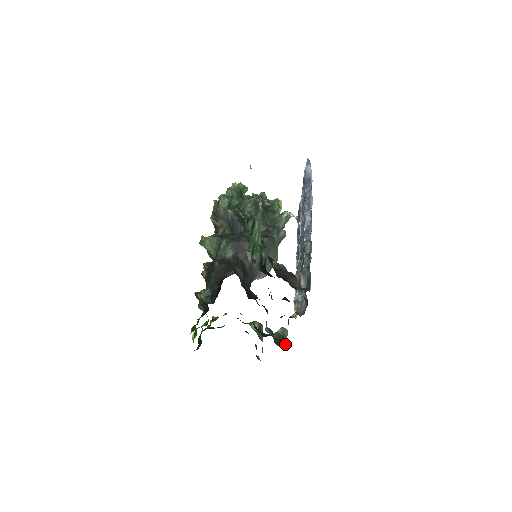
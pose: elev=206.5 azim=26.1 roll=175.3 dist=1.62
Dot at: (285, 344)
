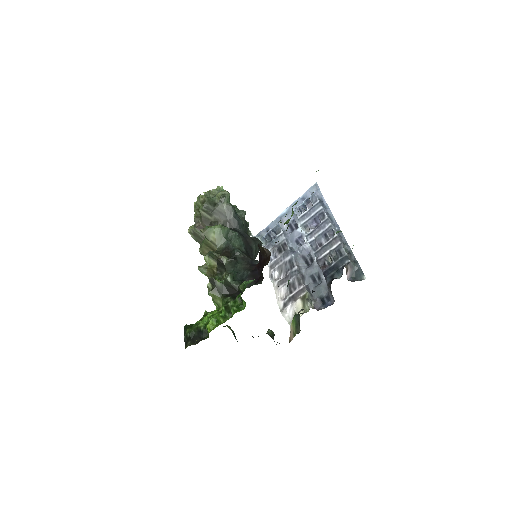
Dot at: occluded
